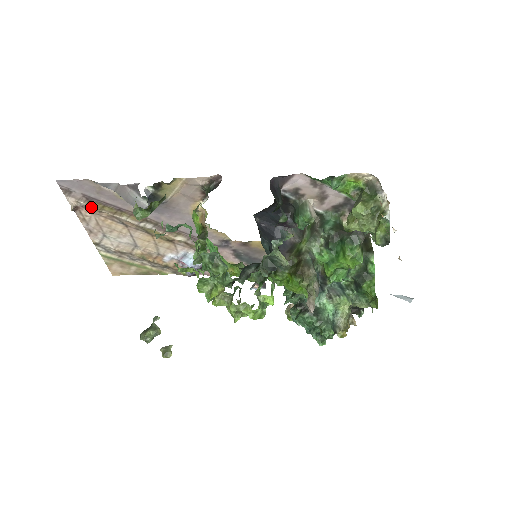
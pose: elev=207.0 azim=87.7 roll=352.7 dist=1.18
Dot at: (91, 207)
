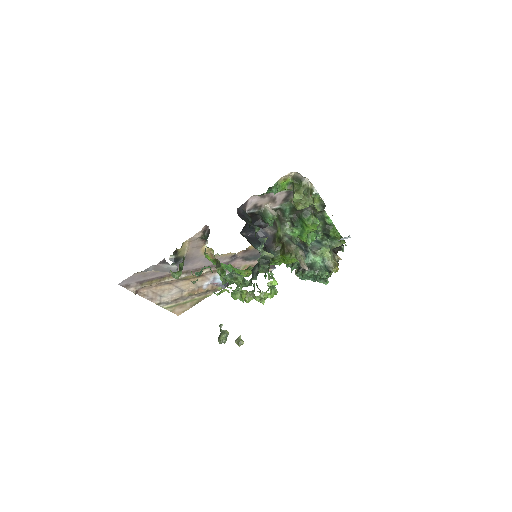
Dot at: (145, 286)
